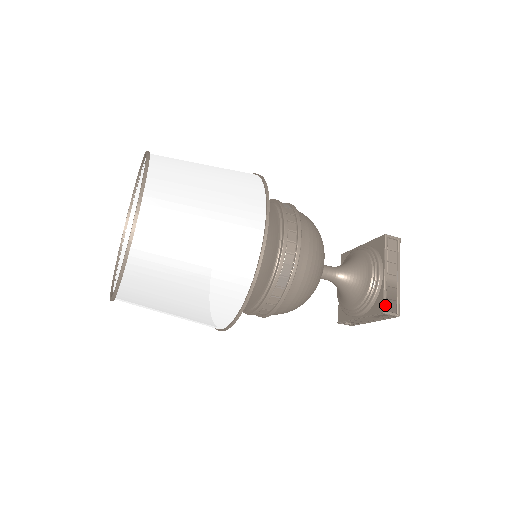
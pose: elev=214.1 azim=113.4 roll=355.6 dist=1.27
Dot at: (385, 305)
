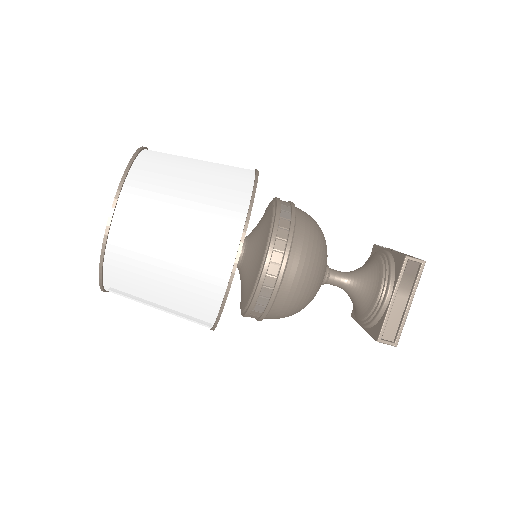
Dot at: occluded
